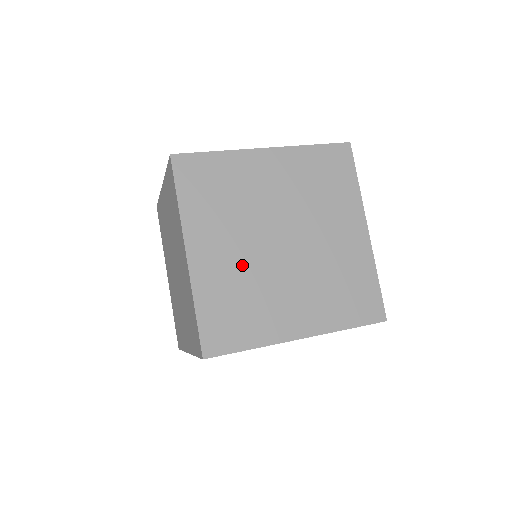
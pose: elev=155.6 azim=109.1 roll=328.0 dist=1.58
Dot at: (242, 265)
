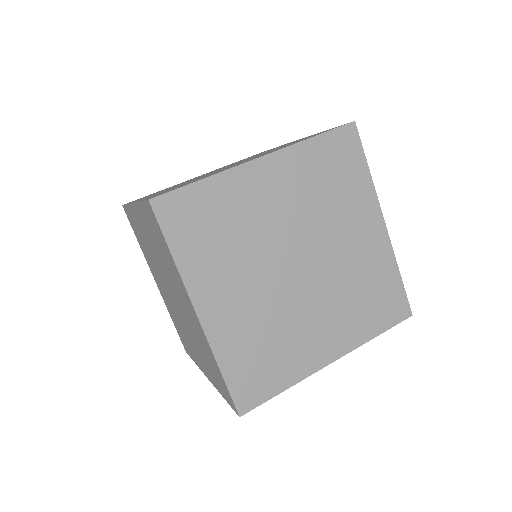
Dot at: (260, 307)
